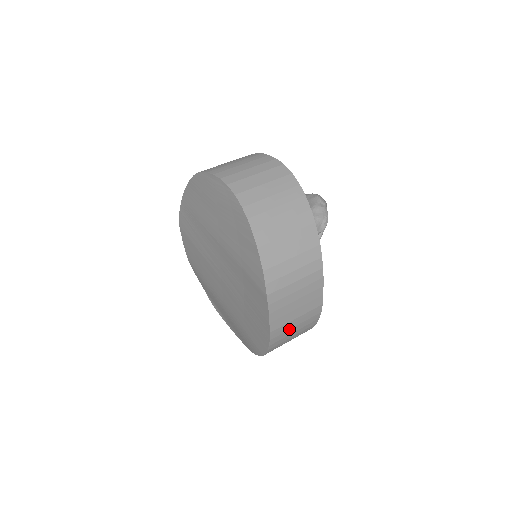
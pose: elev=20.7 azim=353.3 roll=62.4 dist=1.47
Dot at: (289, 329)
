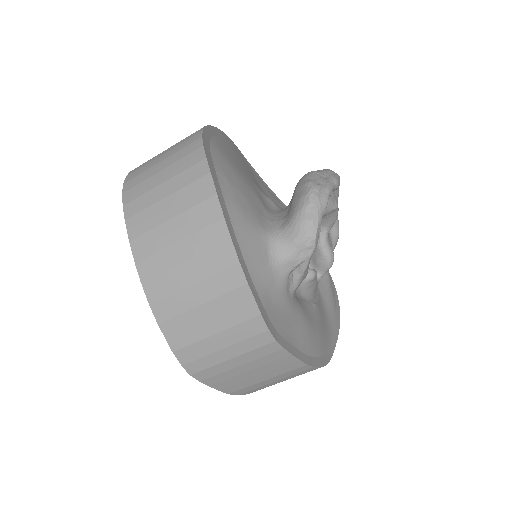
Dot at: (264, 385)
